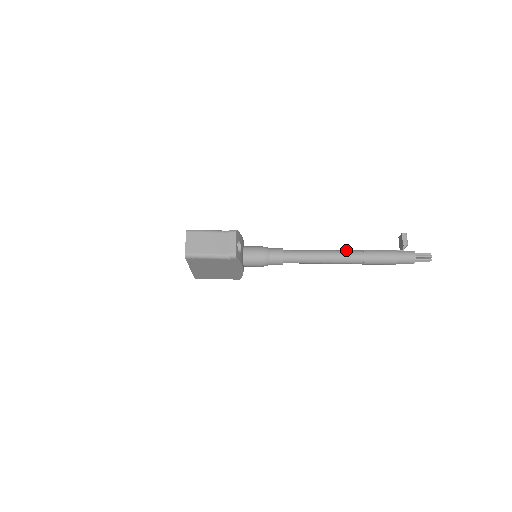
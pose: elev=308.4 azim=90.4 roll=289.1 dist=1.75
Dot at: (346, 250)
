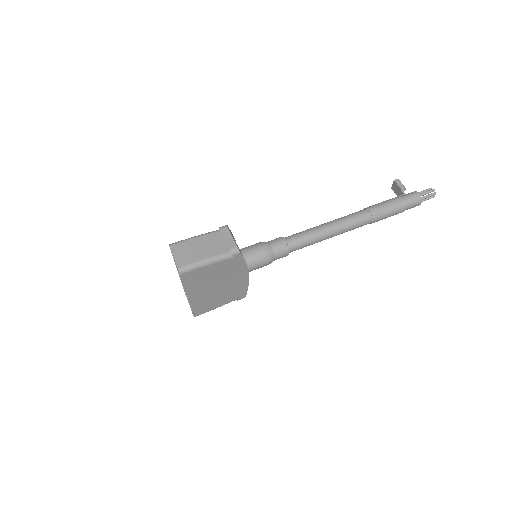
Dot at: occluded
